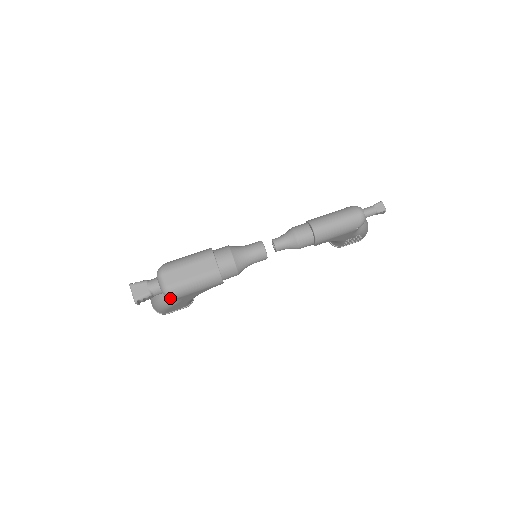
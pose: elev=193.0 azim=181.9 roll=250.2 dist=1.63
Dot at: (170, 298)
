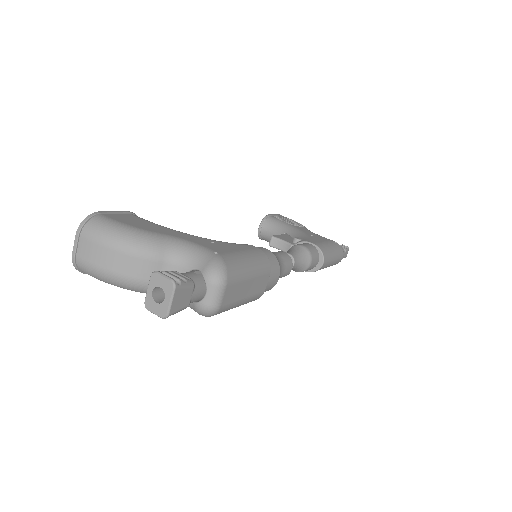
Dot at: occluded
